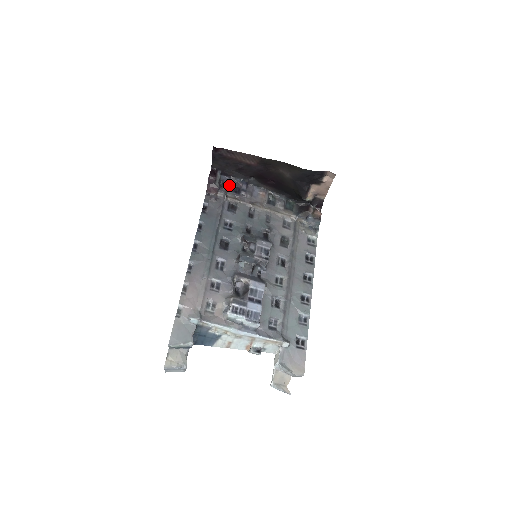
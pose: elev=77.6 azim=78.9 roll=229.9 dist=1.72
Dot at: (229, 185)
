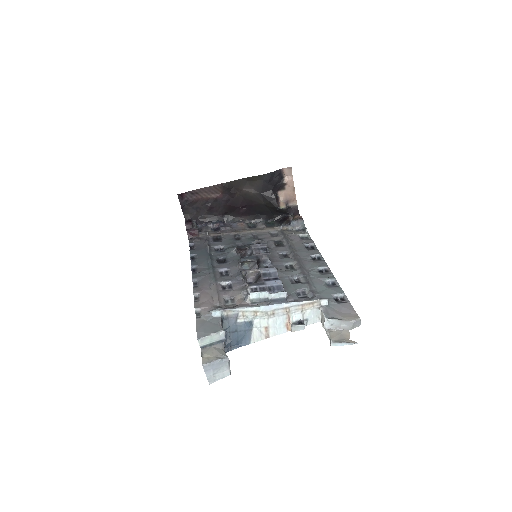
Dot at: (207, 228)
